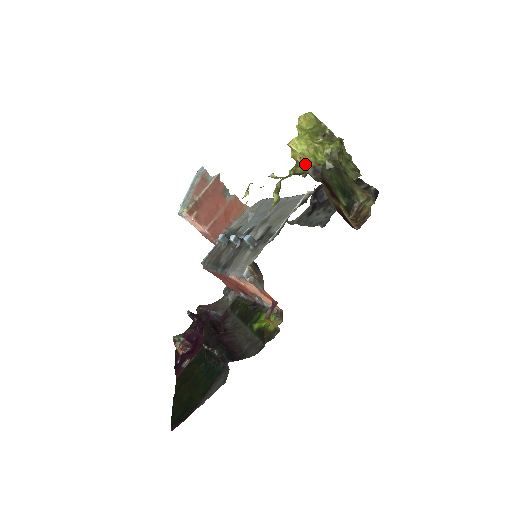
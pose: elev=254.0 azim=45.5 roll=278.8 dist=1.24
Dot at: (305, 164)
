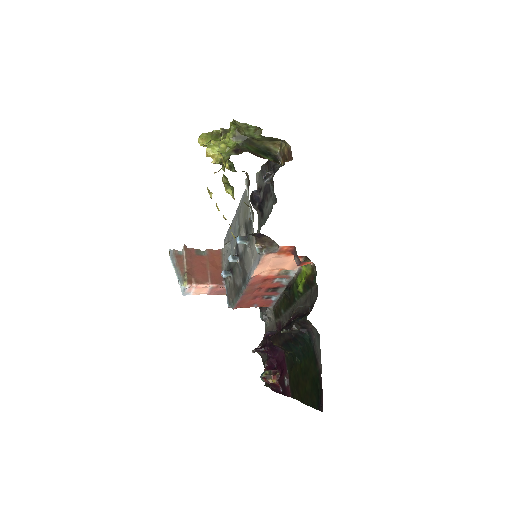
Dot at: (227, 154)
